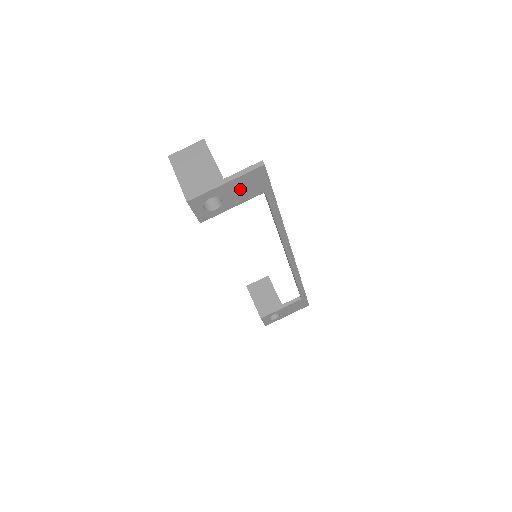
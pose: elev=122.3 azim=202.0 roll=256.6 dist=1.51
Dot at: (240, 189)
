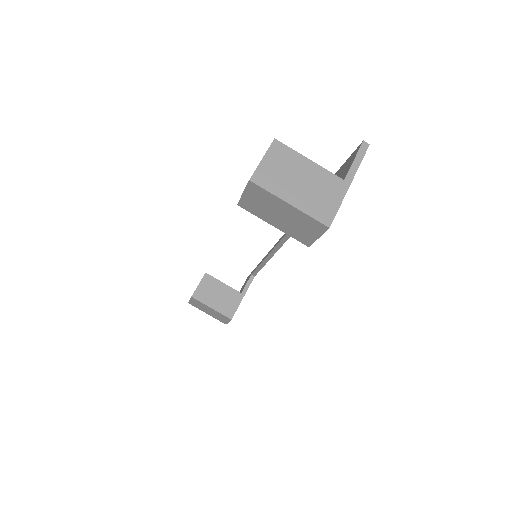
Dot at: occluded
